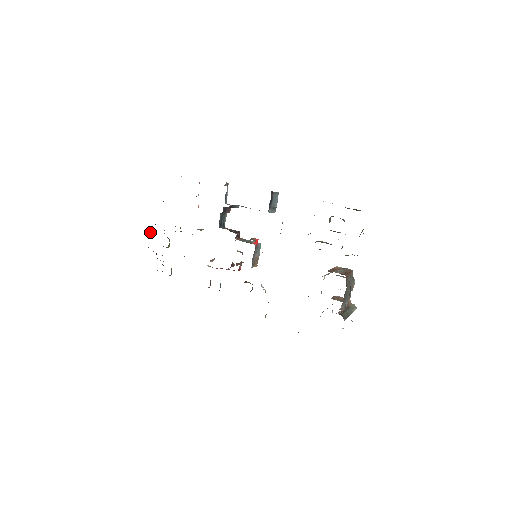
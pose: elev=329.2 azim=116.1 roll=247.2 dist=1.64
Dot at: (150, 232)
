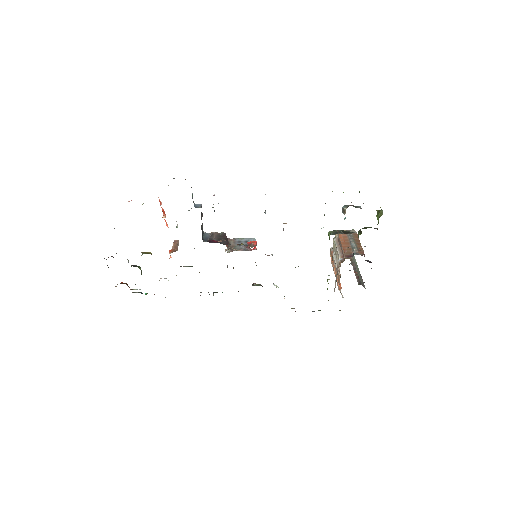
Dot at: occluded
